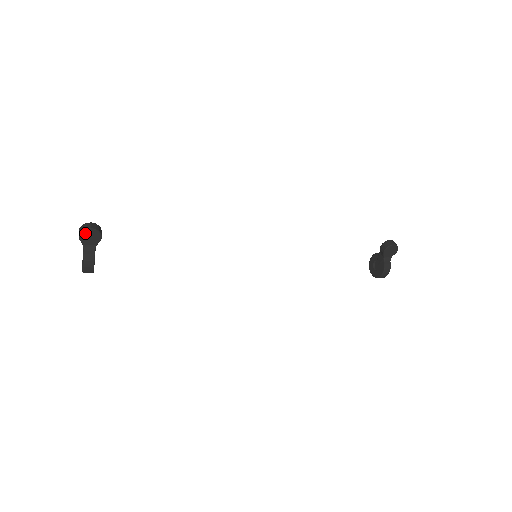
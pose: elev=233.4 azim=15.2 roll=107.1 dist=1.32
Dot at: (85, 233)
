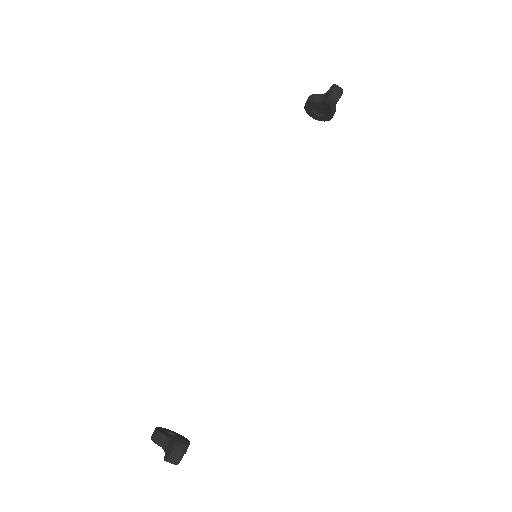
Dot at: (179, 460)
